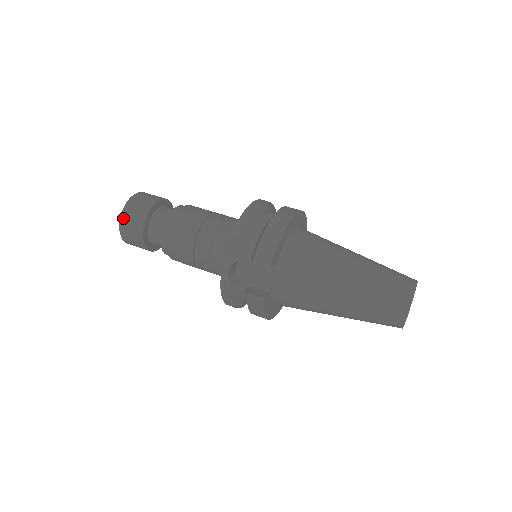
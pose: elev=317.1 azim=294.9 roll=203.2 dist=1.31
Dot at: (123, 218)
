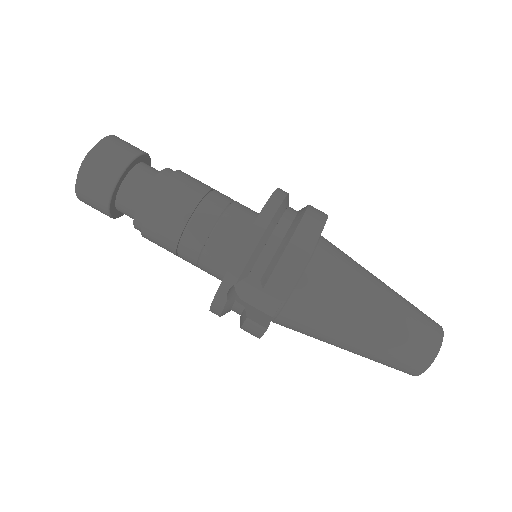
Dot at: (83, 174)
